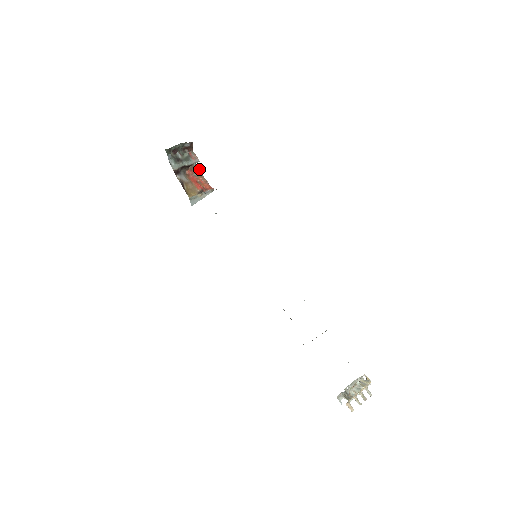
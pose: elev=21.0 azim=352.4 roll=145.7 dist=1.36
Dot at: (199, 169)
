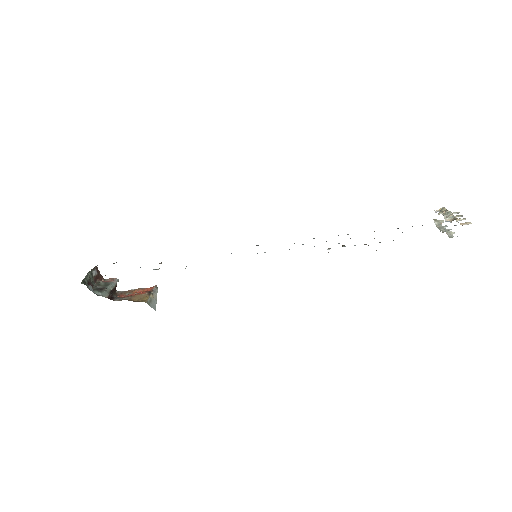
Dot at: (125, 291)
